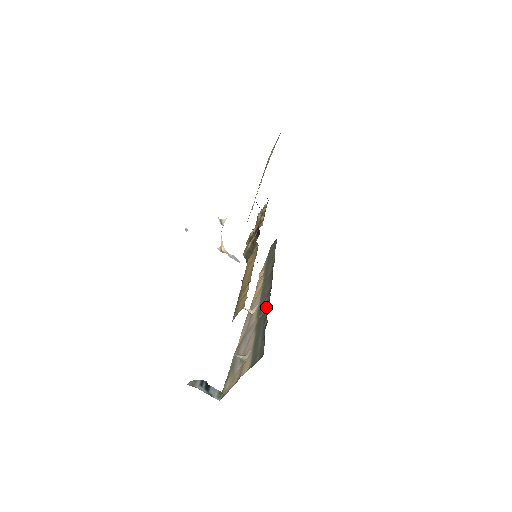
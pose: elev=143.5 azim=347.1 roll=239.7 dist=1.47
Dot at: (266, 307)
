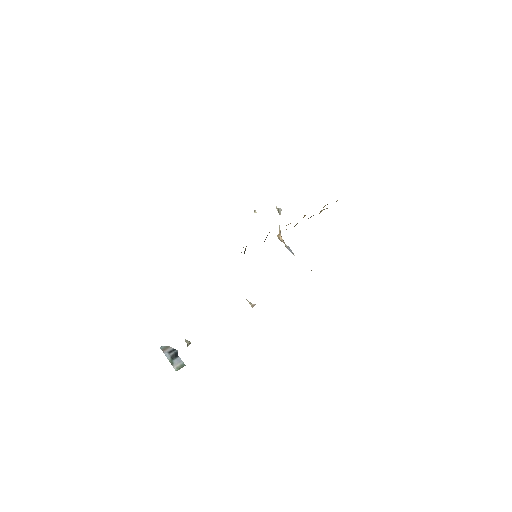
Dot at: occluded
